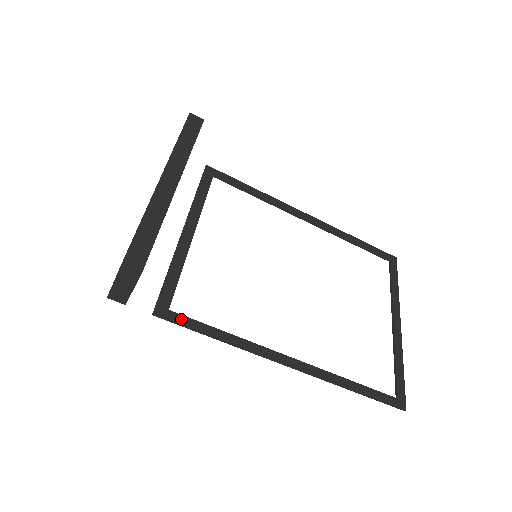
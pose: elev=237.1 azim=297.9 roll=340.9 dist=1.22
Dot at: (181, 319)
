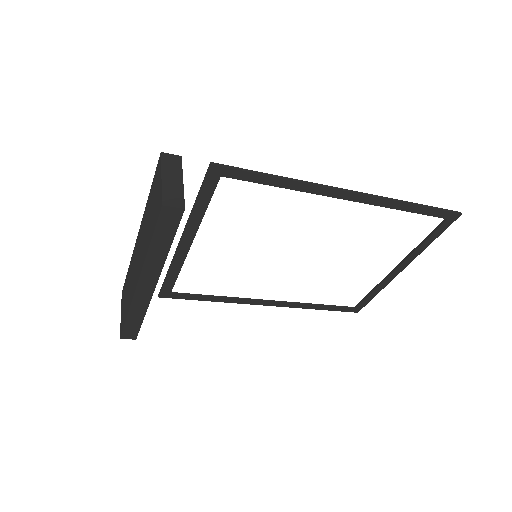
Dot at: (181, 297)
